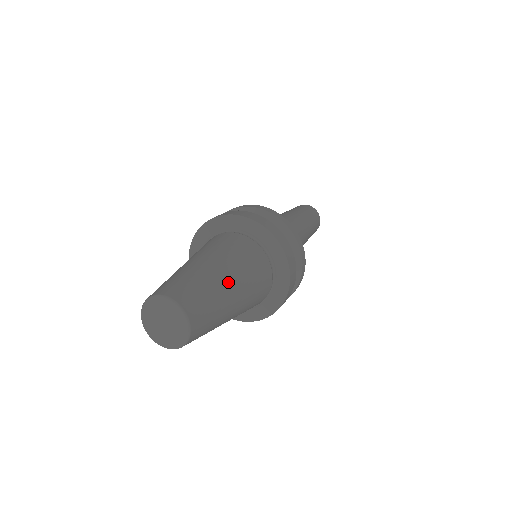
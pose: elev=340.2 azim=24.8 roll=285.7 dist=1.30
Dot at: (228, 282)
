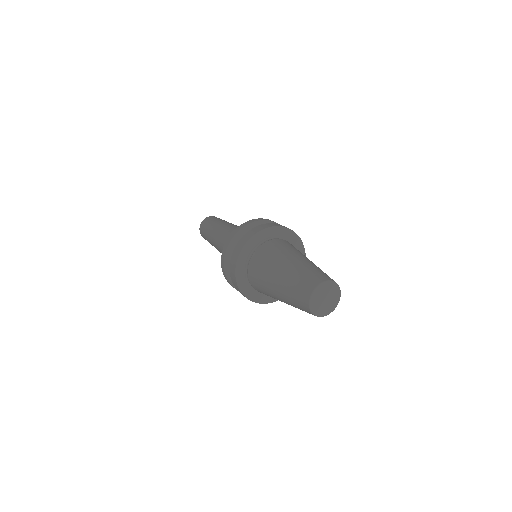
Dot at: (303, 259)
